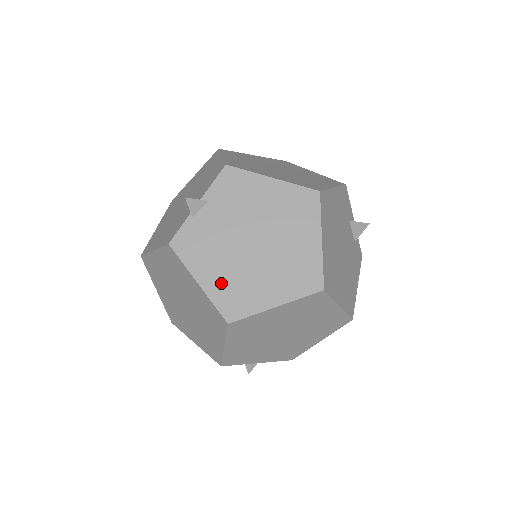
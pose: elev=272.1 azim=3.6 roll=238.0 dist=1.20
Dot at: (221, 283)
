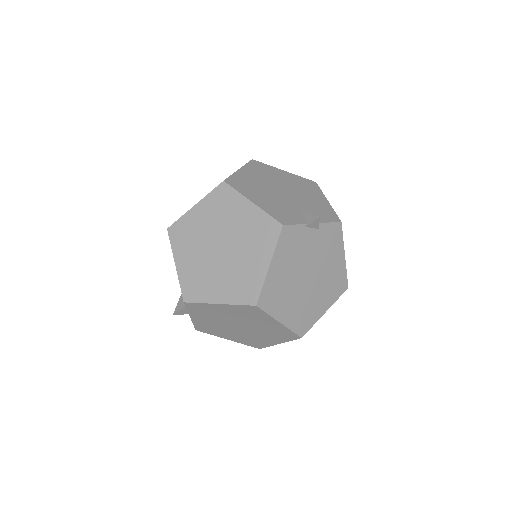
Dot at: (277, 280)
